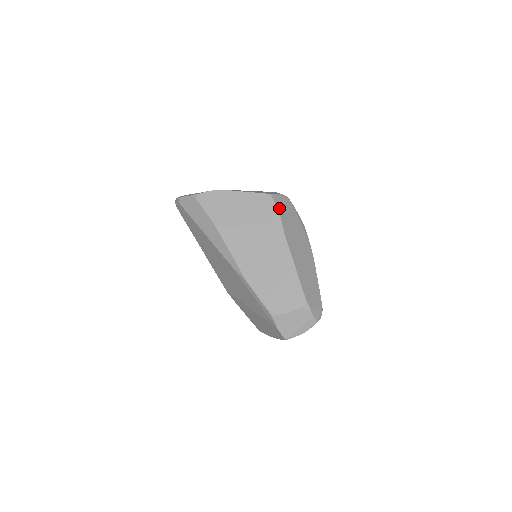
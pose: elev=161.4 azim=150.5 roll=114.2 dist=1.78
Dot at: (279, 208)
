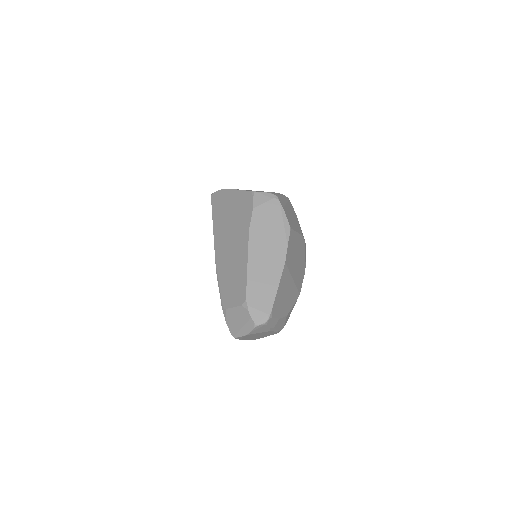
Dot at: (256, 205)
